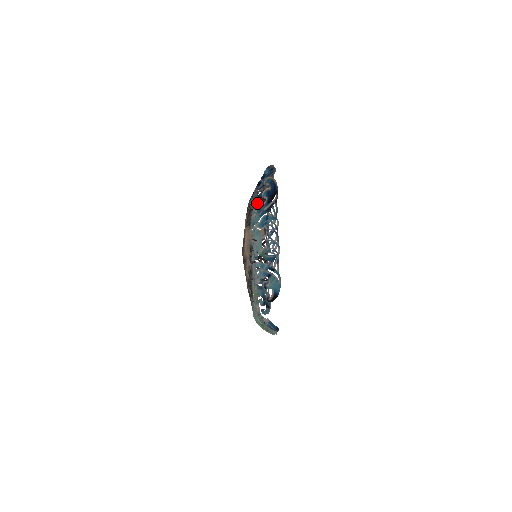
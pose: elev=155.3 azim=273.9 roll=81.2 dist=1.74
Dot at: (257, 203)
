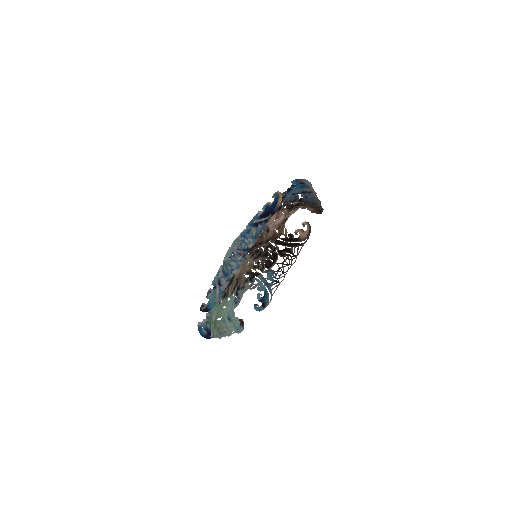
Dot at: (301, 204)
